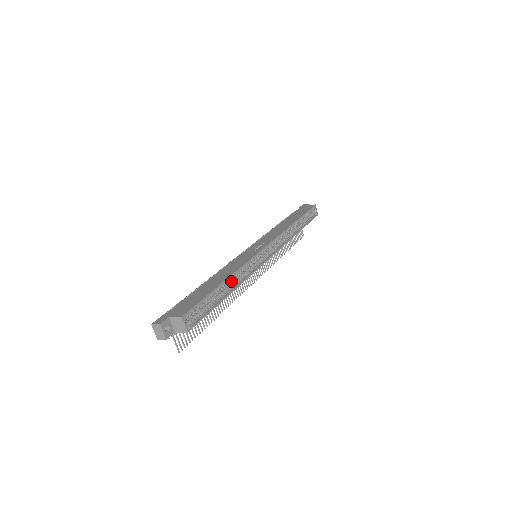
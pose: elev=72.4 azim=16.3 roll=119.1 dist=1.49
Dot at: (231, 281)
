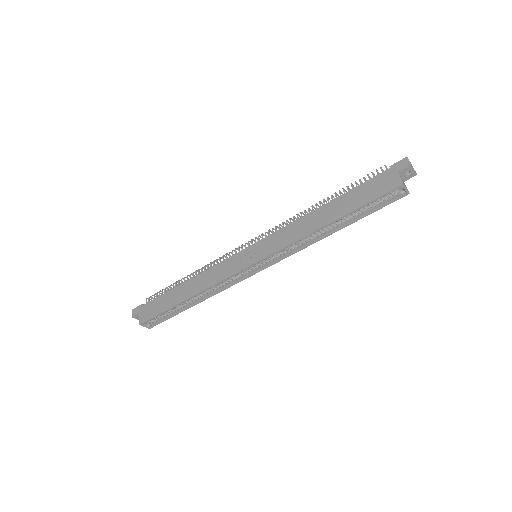
Dot at: (202, 292)
